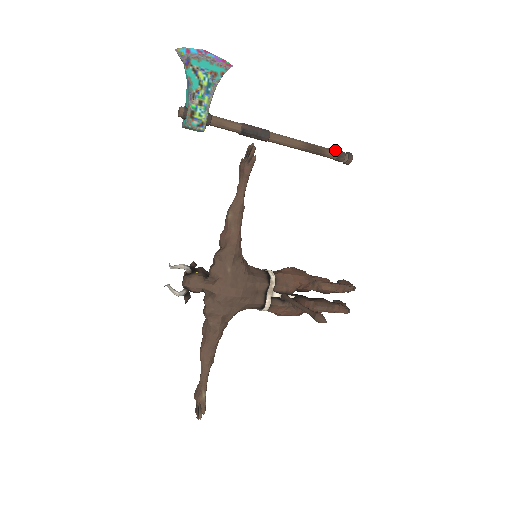
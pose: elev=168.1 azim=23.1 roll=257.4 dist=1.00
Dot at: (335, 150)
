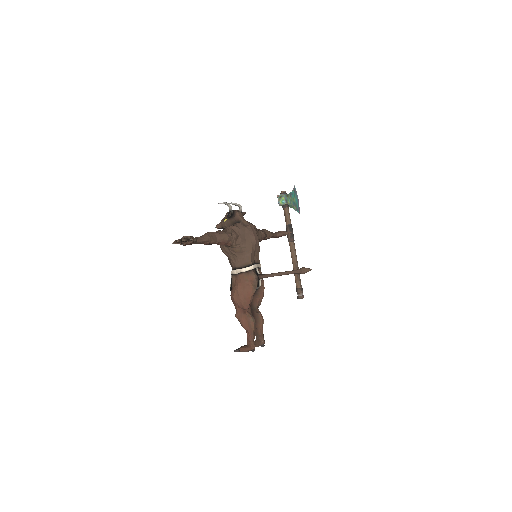
Dot at: (301, 286)
